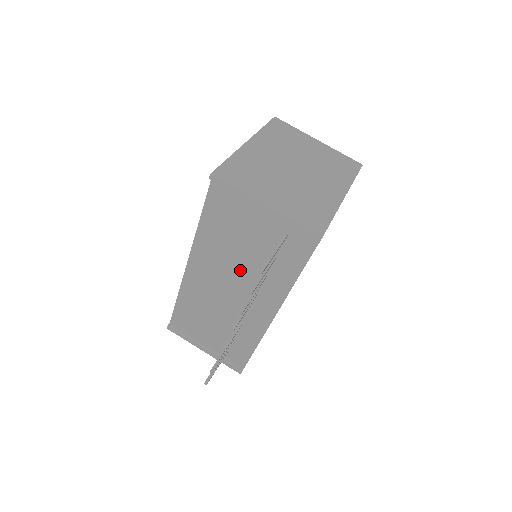
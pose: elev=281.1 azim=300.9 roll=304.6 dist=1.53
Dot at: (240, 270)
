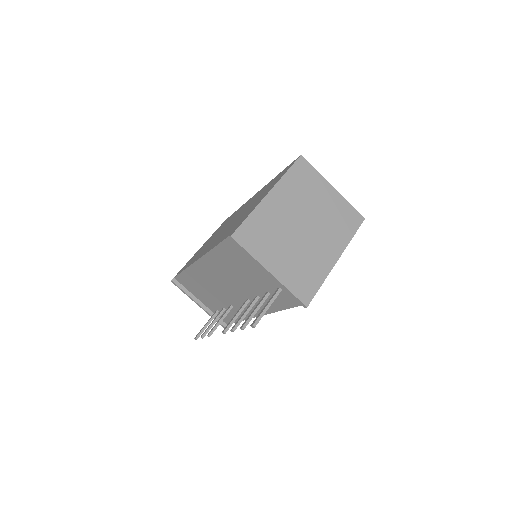
Dot at: (239, 285)
